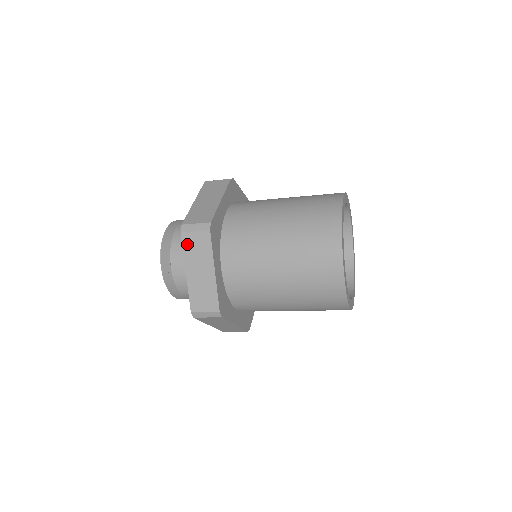
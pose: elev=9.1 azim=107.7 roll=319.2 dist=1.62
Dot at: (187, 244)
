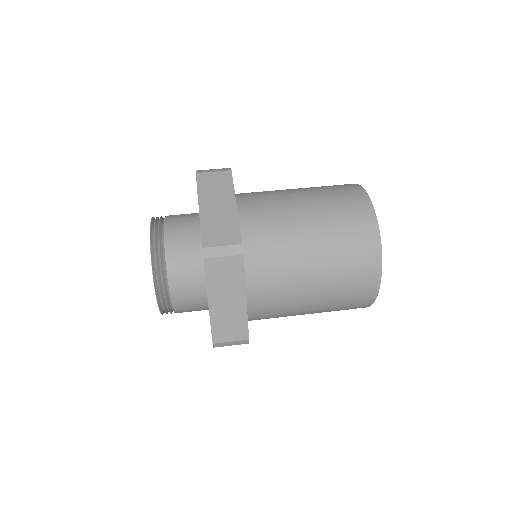
Dot at: occluded
